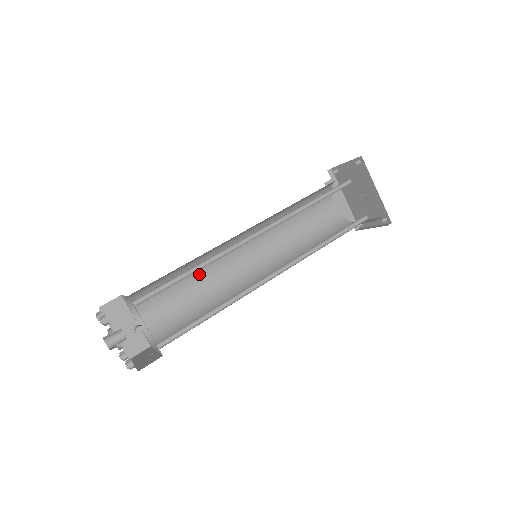
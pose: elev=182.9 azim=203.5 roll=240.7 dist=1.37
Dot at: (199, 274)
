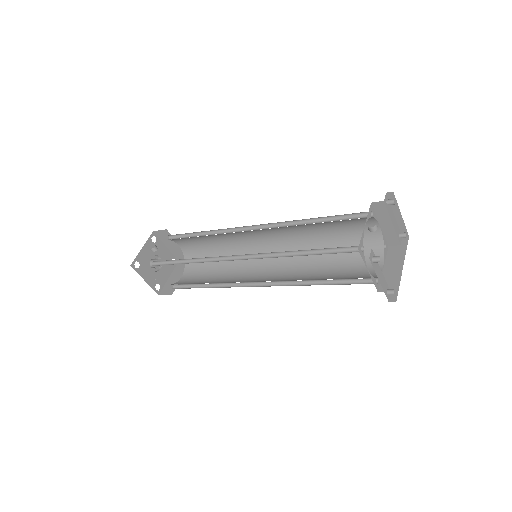
Dot at: (231, 268)
